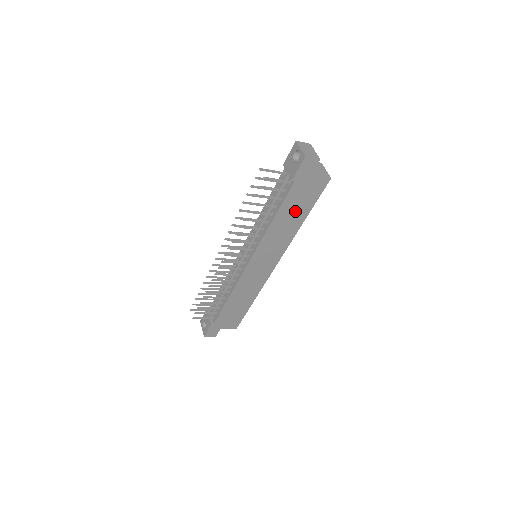
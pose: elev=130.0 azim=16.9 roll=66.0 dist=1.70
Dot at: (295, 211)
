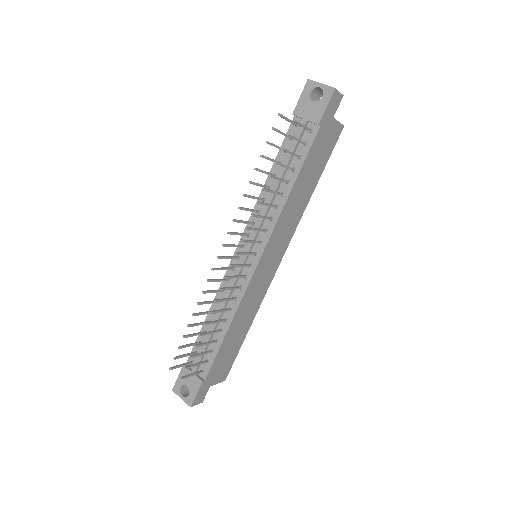
Dot at: (311, 174)
